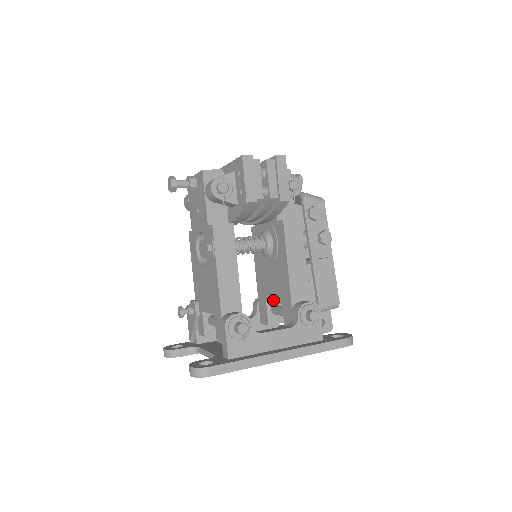
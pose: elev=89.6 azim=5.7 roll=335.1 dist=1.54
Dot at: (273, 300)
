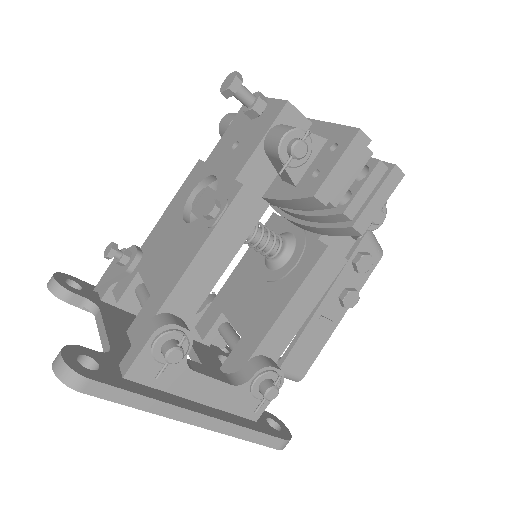
Dot at: (233, 321)
